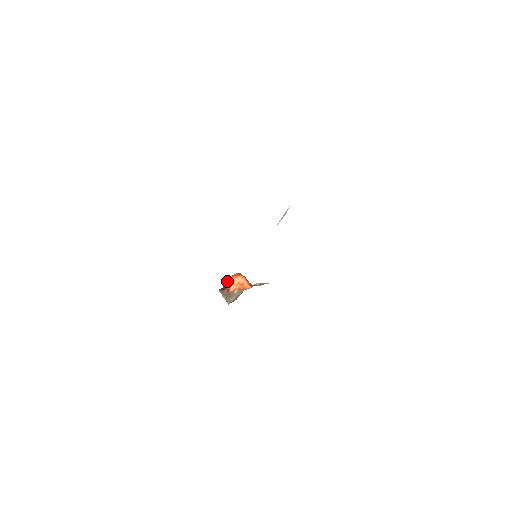
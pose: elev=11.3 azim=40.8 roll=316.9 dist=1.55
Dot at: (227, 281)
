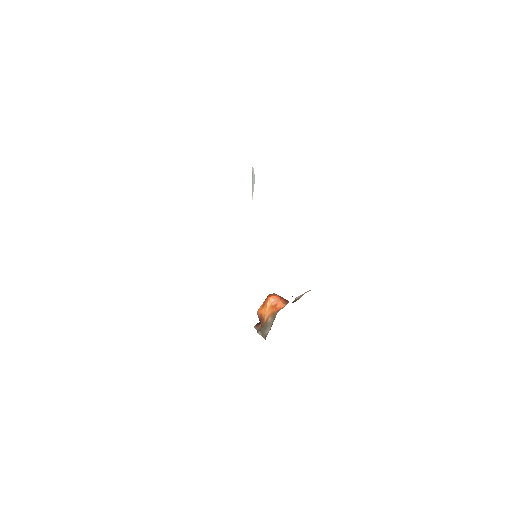
Dot at: (260, 310)
